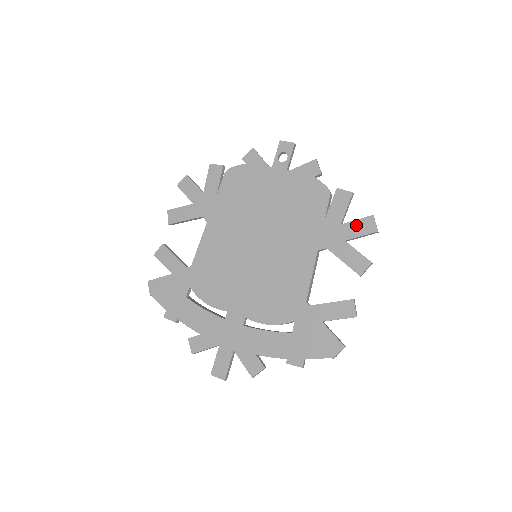
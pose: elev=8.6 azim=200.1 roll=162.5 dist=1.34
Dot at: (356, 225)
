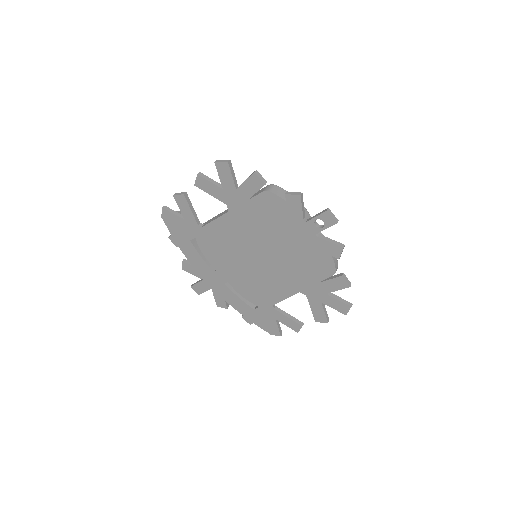
Dot at: (335, 302)
